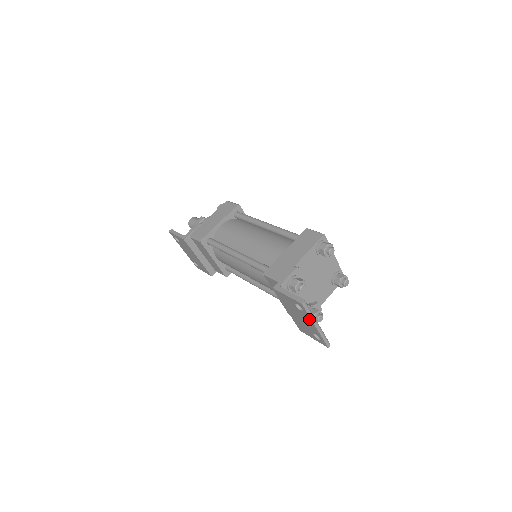
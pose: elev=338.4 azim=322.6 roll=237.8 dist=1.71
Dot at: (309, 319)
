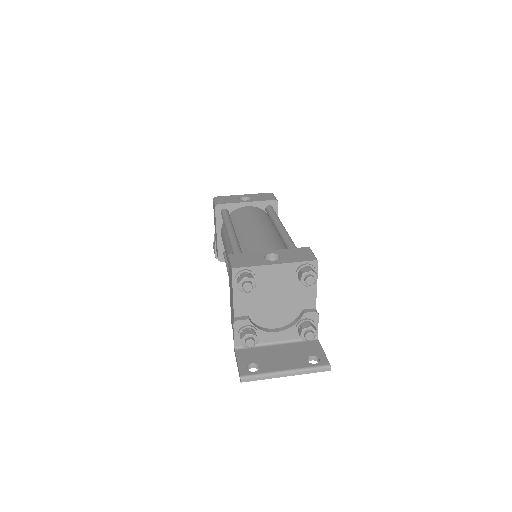
Dot at: (272, 375)
